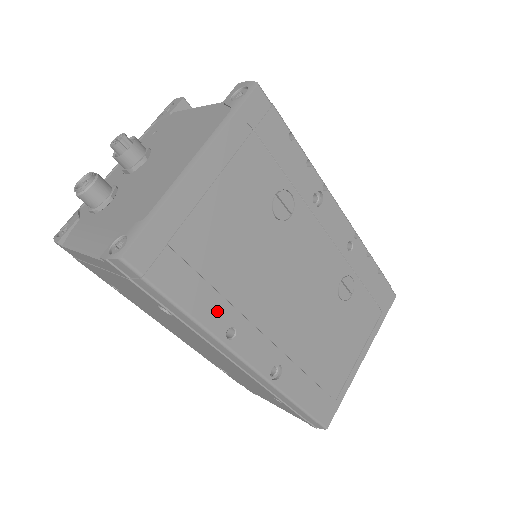
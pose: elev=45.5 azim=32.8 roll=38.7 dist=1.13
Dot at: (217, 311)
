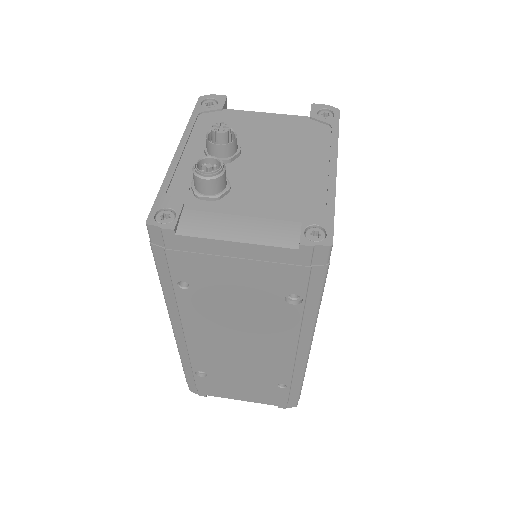
Dot at: occluded
